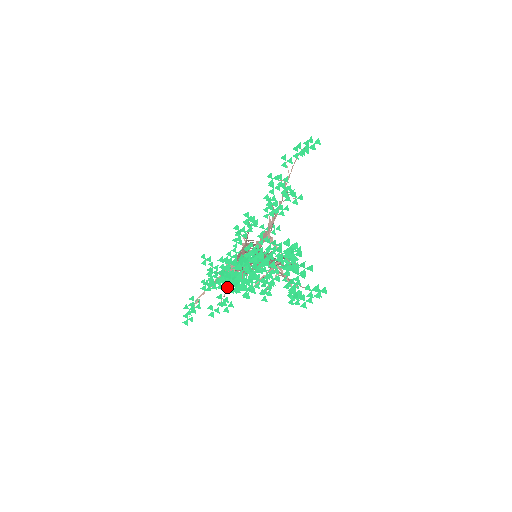
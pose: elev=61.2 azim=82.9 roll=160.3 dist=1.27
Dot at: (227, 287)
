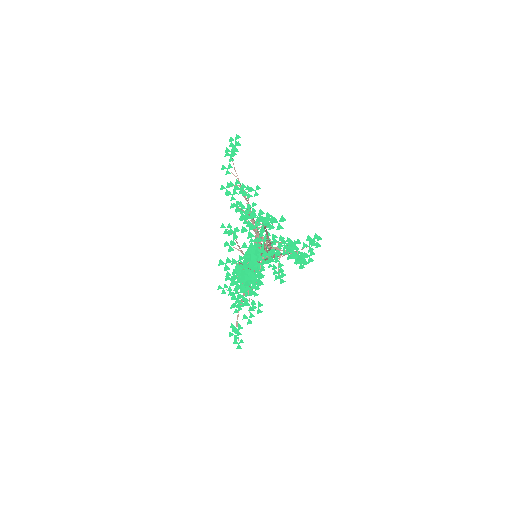
Dot at: (248, 293)
